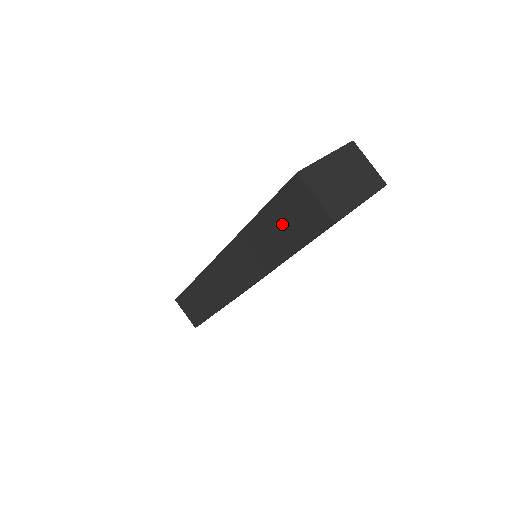
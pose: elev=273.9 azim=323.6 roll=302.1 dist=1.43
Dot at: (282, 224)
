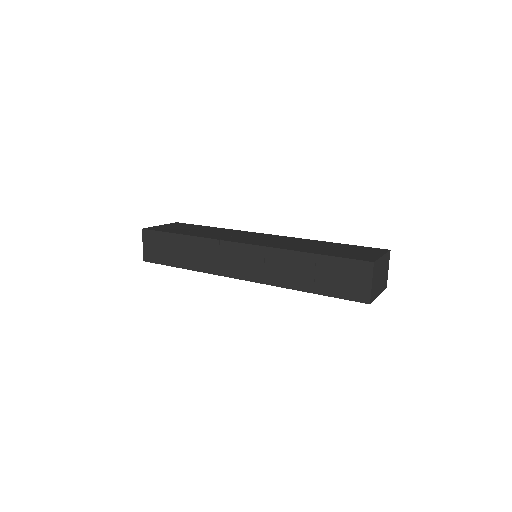
Dot at: (328, 274)
